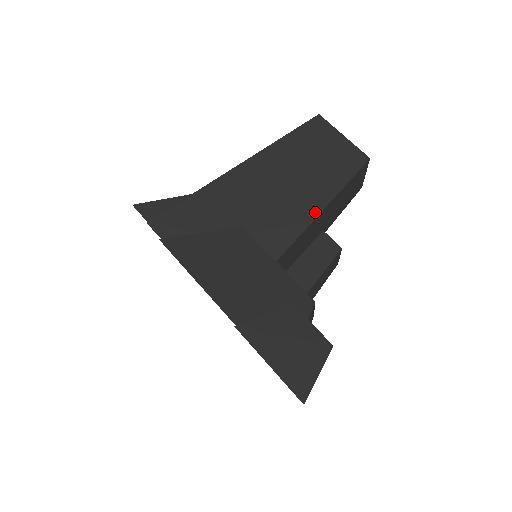
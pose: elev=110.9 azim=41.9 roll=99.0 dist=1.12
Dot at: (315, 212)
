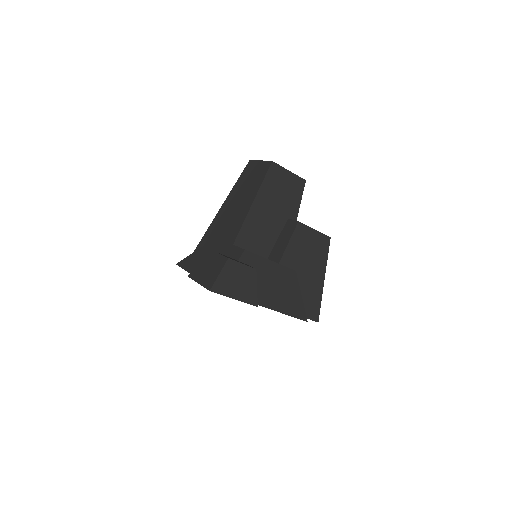
Dot at: (249, 207)
